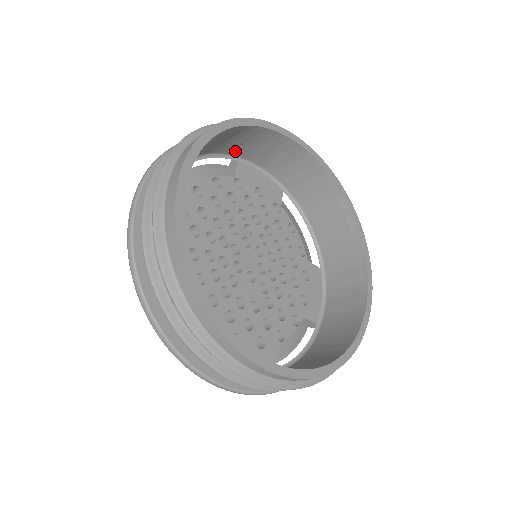
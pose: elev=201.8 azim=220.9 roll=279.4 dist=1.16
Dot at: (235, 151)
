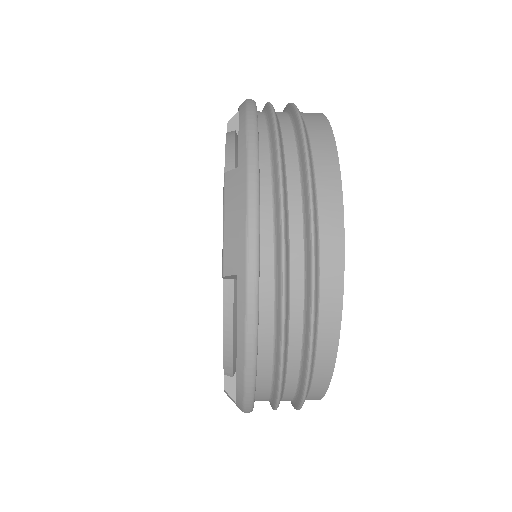
Dot at: occluded
